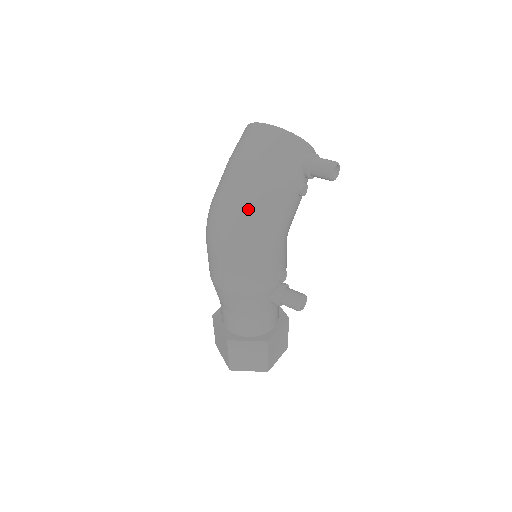
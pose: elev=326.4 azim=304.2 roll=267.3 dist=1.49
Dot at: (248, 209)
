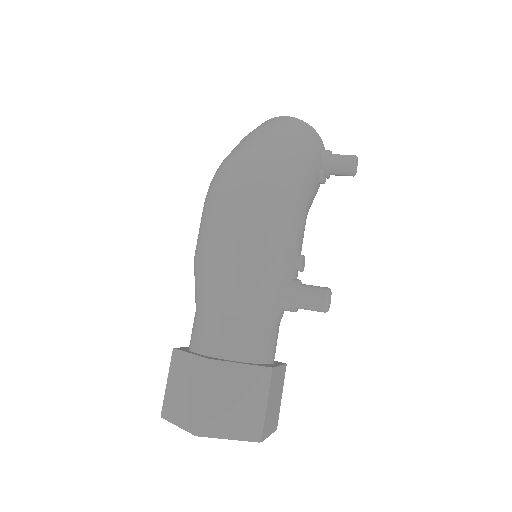
Dot at: (278, 153)
